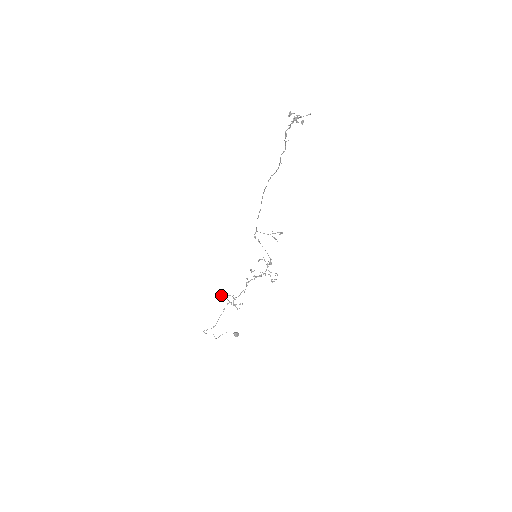
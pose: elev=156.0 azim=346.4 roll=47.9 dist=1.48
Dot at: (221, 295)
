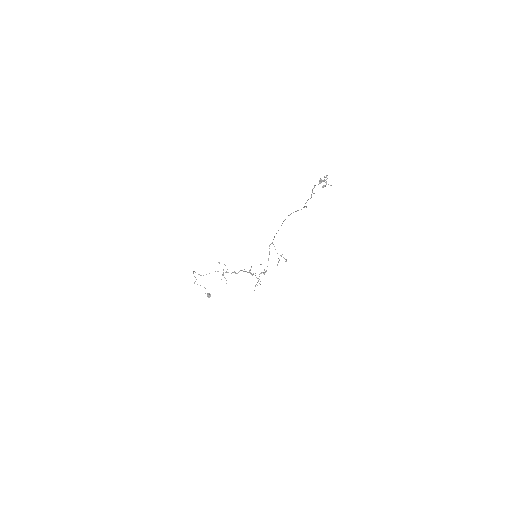
Dot at: occluded
